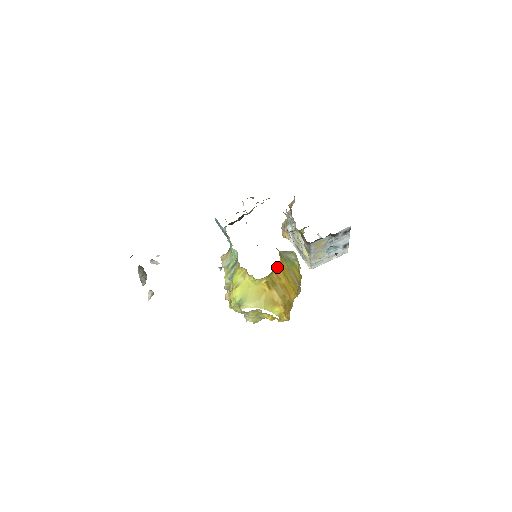
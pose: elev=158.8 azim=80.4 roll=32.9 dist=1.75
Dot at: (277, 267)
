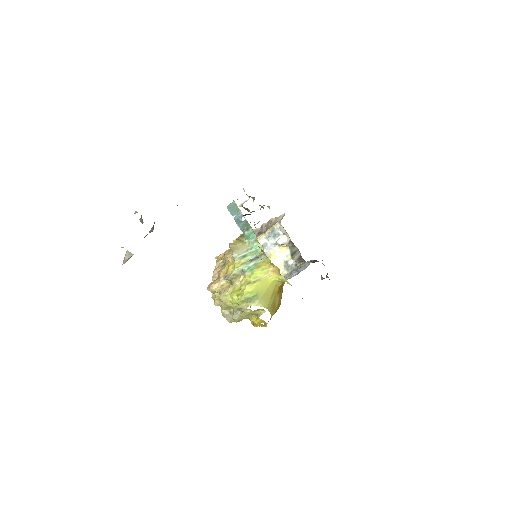
Dot at: occluded
